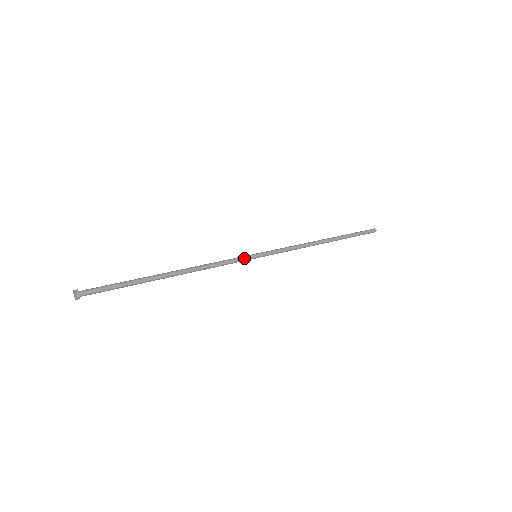
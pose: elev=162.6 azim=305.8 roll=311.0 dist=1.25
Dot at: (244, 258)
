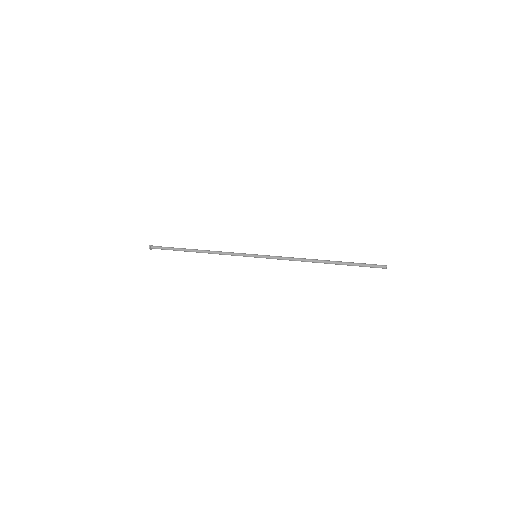
Dot at: (245, 255)
